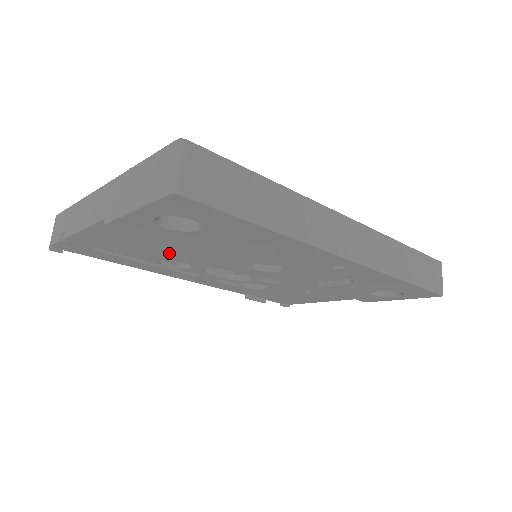
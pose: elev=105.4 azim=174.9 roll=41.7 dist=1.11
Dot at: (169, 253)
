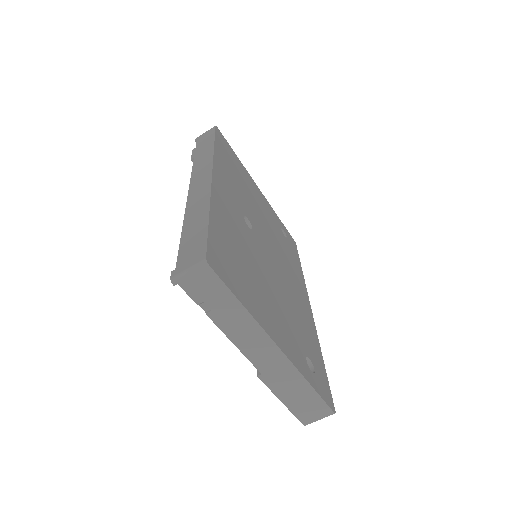
Dot at: occluded
